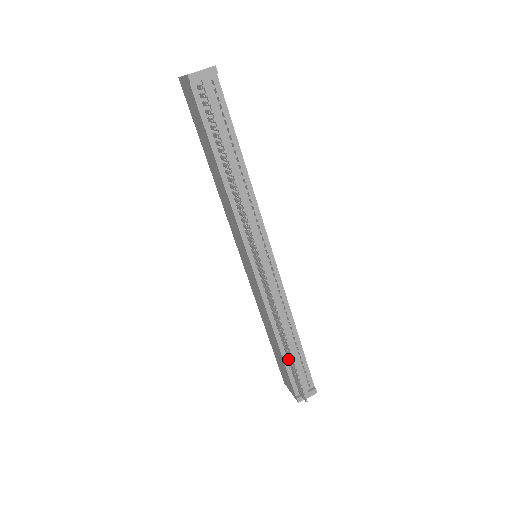
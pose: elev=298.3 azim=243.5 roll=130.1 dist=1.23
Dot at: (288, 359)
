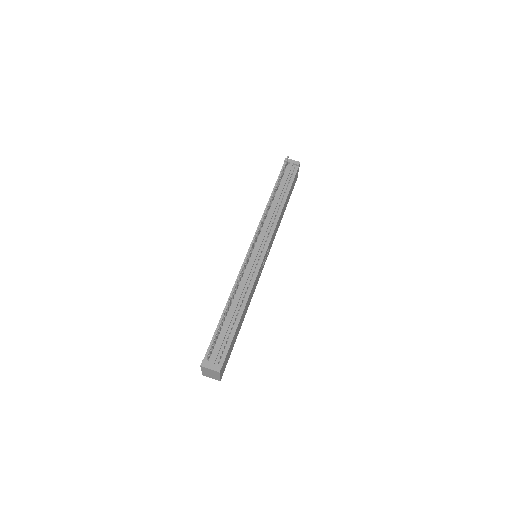
Dot at: occluded
